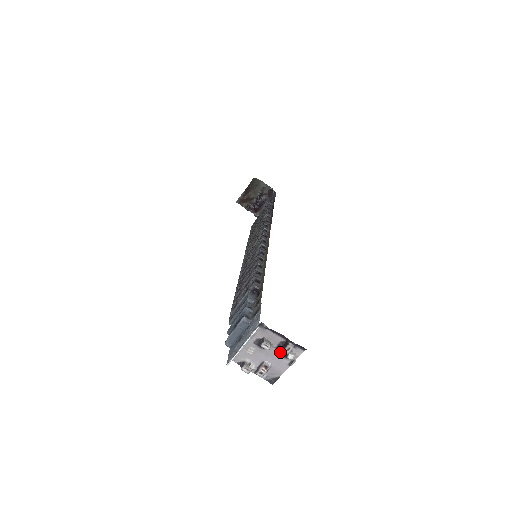
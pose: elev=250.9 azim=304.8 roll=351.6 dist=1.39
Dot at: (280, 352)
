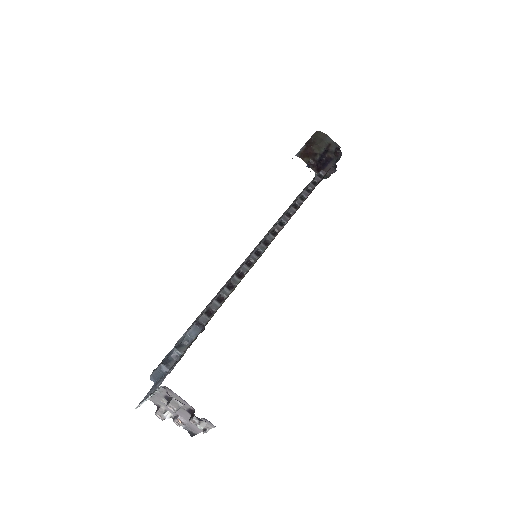
Dot at: occluded
